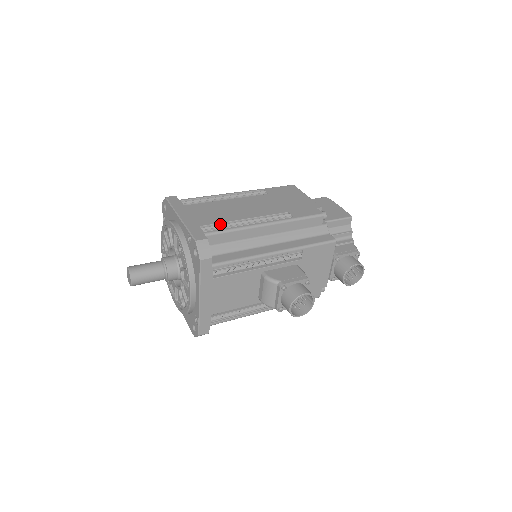
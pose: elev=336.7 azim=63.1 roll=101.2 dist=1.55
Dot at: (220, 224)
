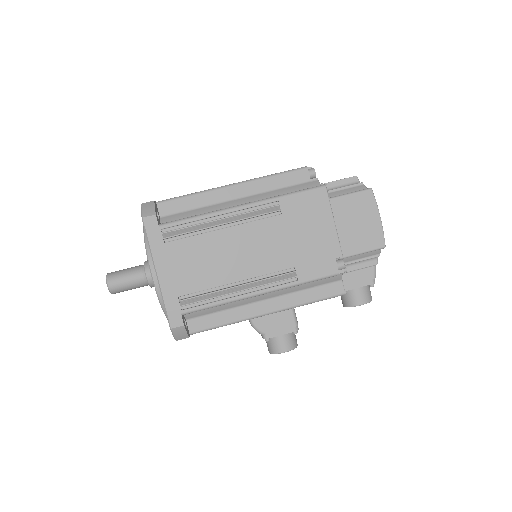
Dot at: (204, 290)
